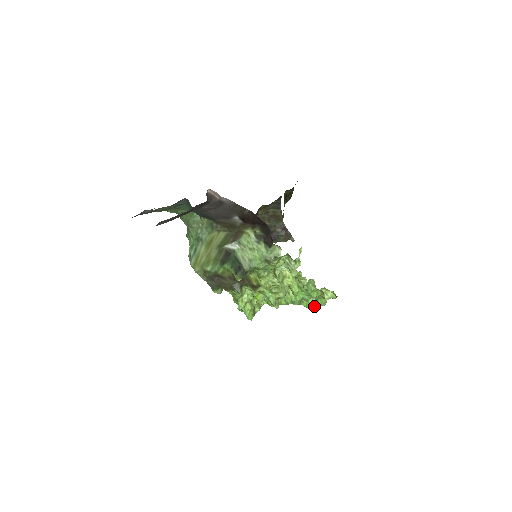
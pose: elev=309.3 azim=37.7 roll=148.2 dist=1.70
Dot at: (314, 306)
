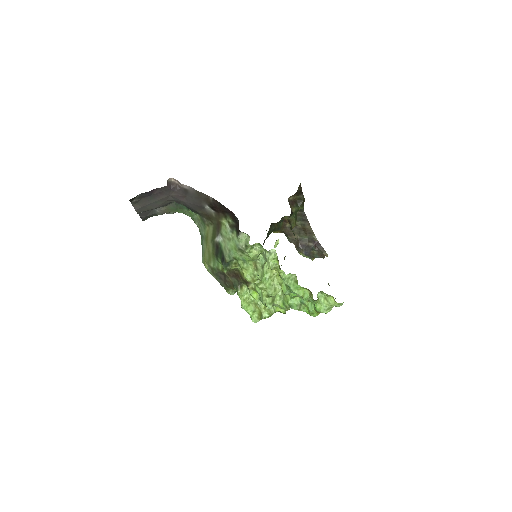
Dot at: (316, 314)
